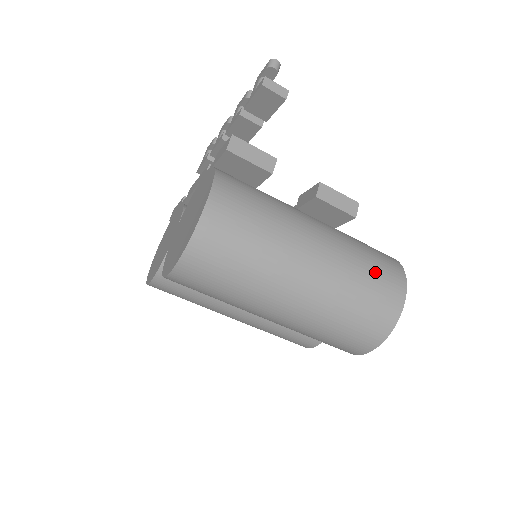
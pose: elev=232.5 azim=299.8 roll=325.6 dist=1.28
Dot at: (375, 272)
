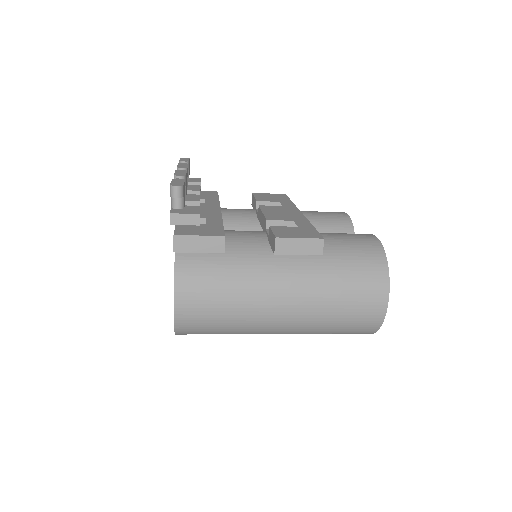
Dot at: (351, 295)
